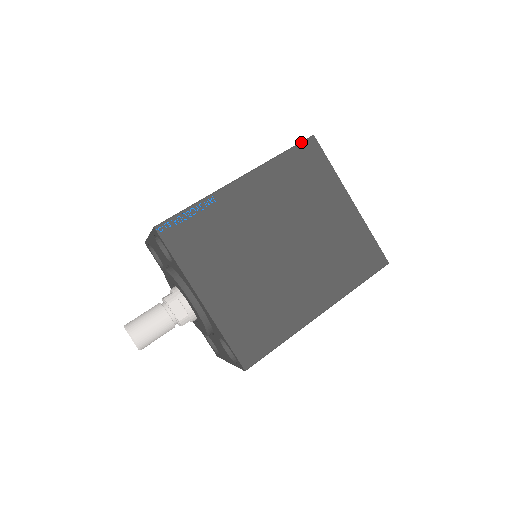
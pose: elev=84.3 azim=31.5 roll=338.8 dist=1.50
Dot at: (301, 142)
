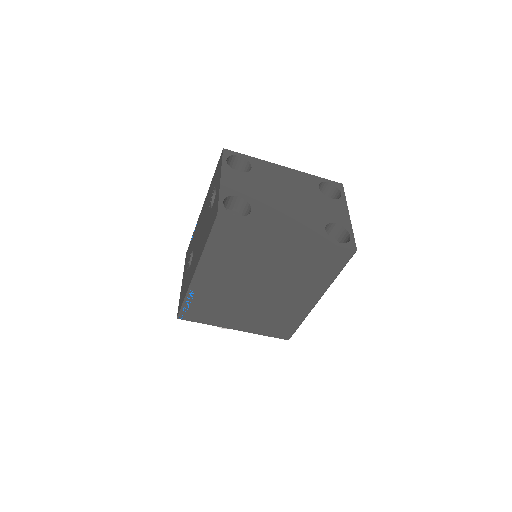
Dot at: (213, 226)
